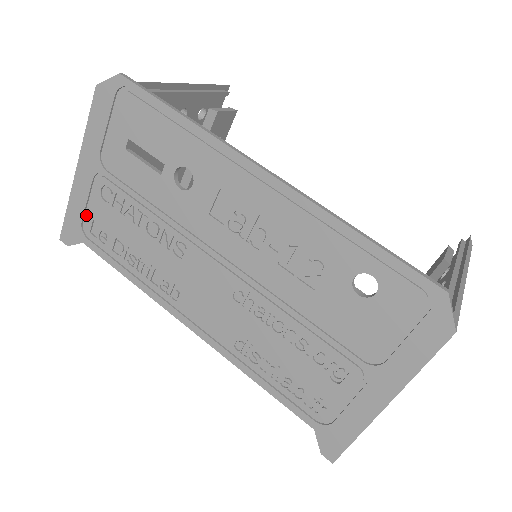
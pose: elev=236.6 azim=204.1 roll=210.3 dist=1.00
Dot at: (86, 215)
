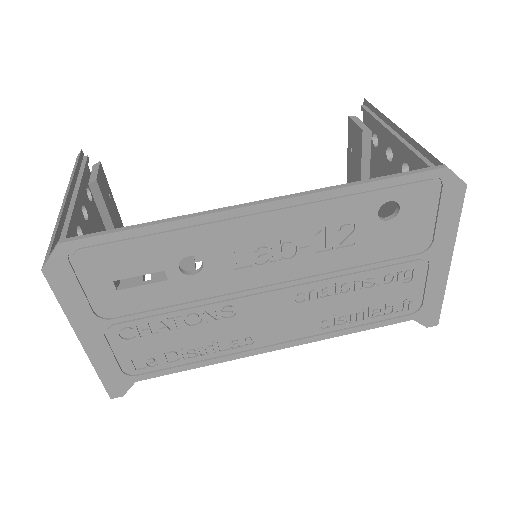
Dot at: (121, 363)
